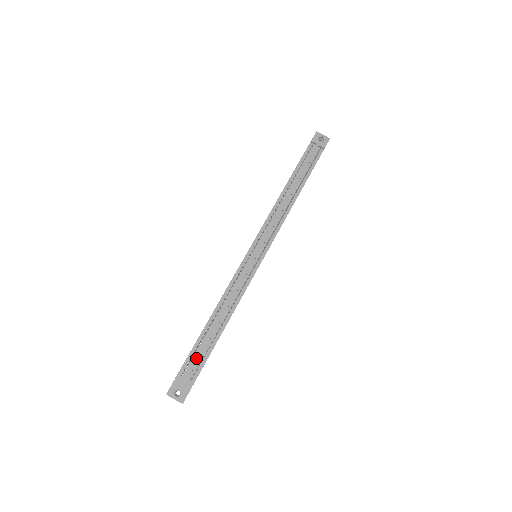
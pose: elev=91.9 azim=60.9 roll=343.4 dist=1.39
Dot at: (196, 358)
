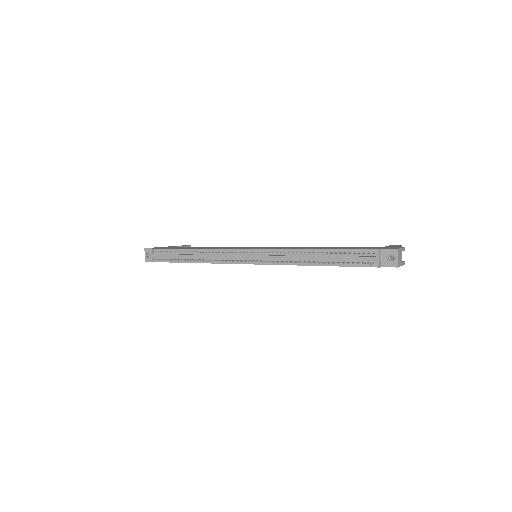
Dot at: (165, 255)
